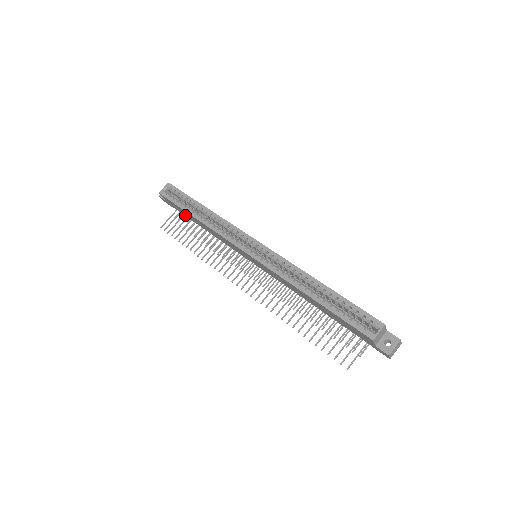
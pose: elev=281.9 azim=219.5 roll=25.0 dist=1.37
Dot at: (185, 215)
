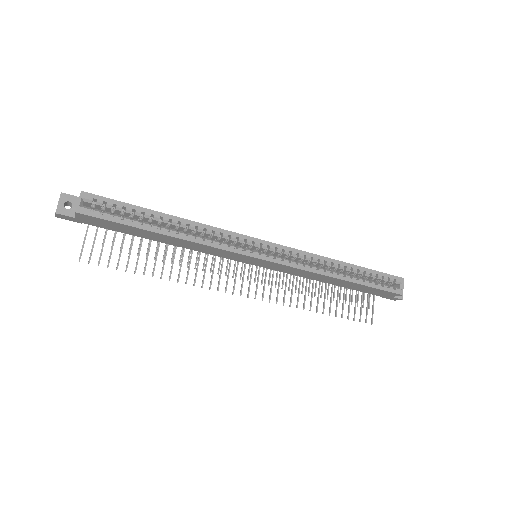
Dot at: (120, 231)
